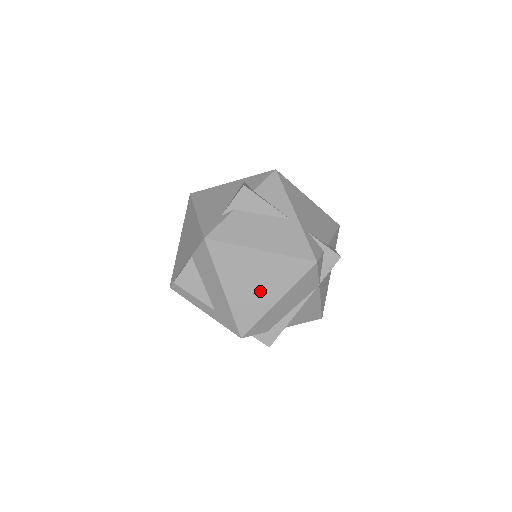
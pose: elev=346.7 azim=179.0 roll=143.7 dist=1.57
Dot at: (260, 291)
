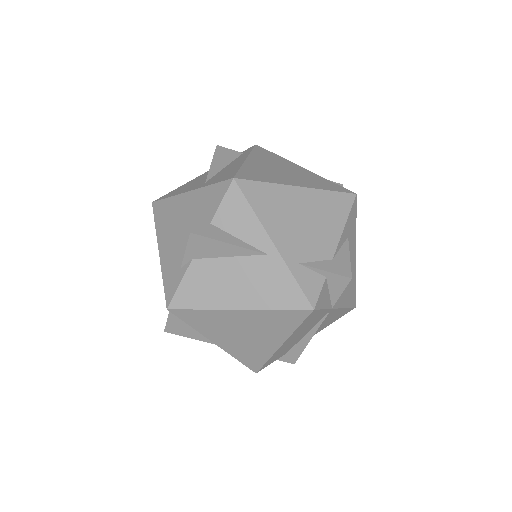
Dot at: (256, 340)
